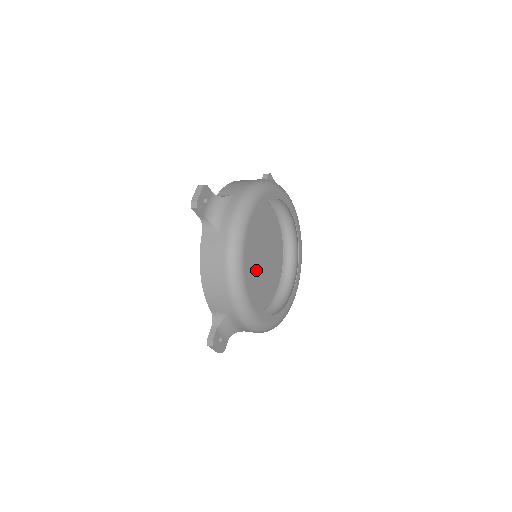
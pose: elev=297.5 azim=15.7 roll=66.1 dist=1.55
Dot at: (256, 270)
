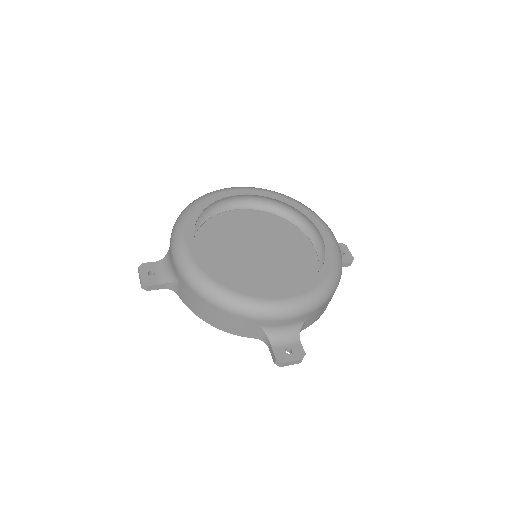
Dot at: (242, 257)
